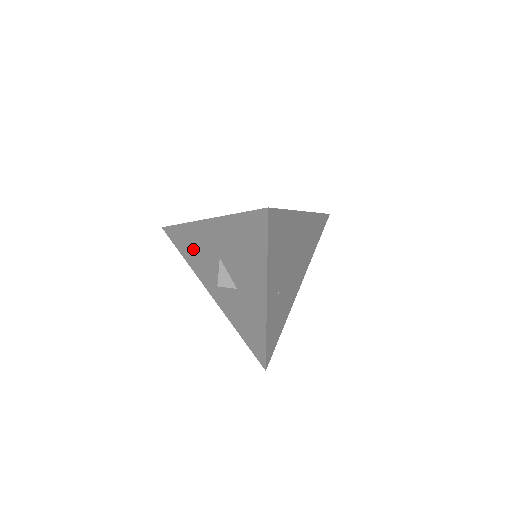
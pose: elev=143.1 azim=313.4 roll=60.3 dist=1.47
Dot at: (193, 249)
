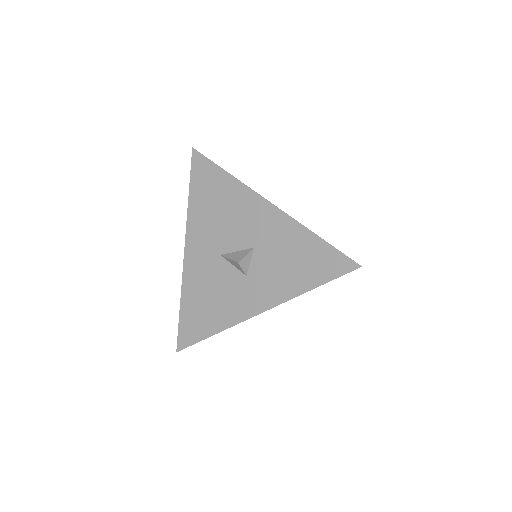
Dot at: (206, 303)
